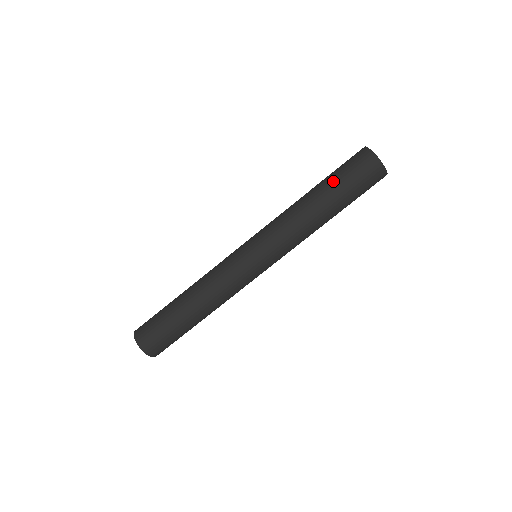
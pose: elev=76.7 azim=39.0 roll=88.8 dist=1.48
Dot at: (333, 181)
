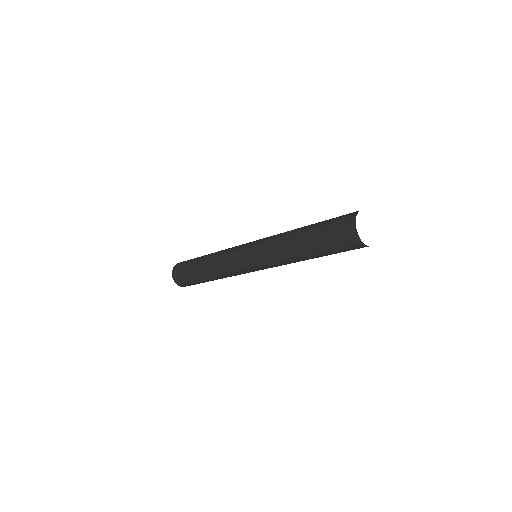
Dot at: (317, 230)
